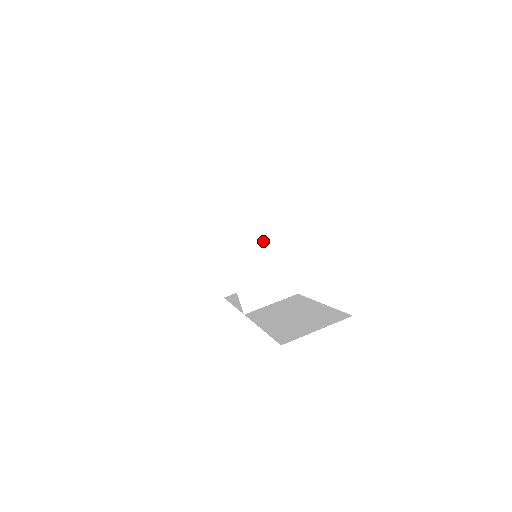
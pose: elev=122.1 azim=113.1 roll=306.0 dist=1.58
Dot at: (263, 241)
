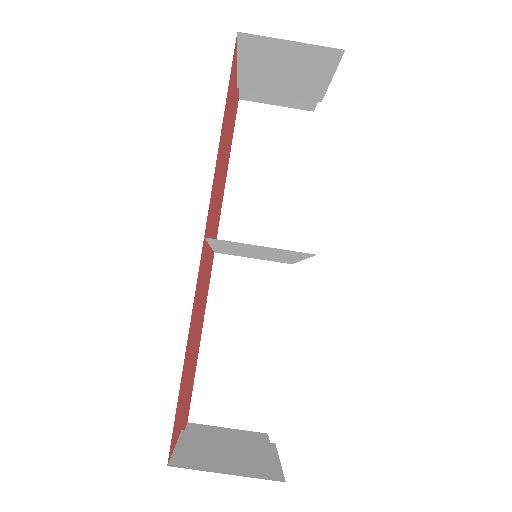
Dot at: (276, 255)
